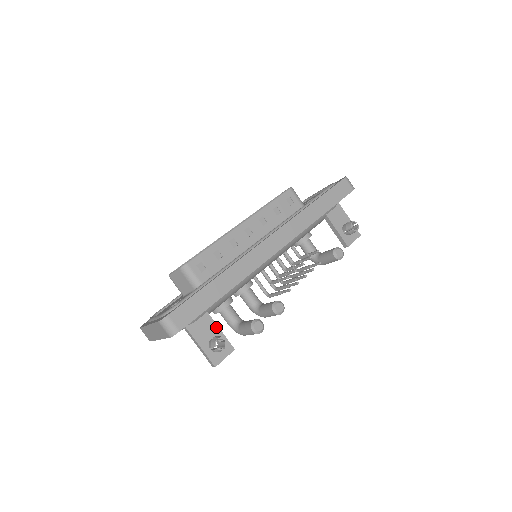
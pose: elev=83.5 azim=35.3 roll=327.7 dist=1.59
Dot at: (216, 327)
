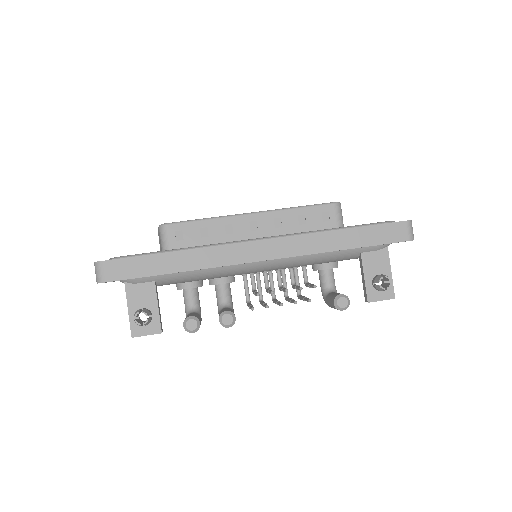
Dot at: (155, 301)
